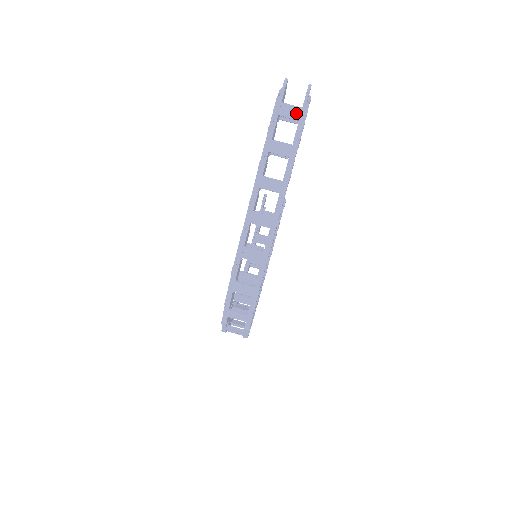
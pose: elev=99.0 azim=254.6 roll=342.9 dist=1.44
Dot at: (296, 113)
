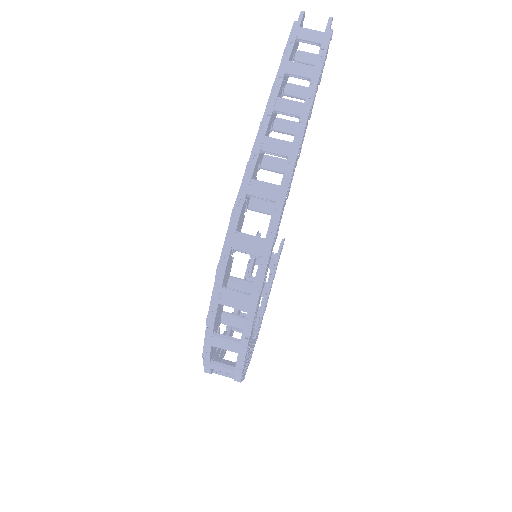
Dot at: (317, 37)
